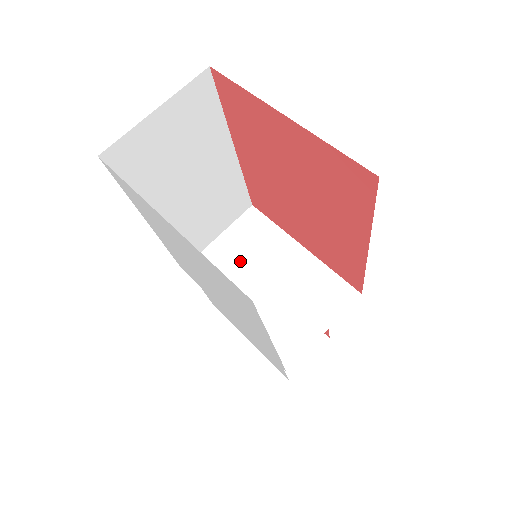
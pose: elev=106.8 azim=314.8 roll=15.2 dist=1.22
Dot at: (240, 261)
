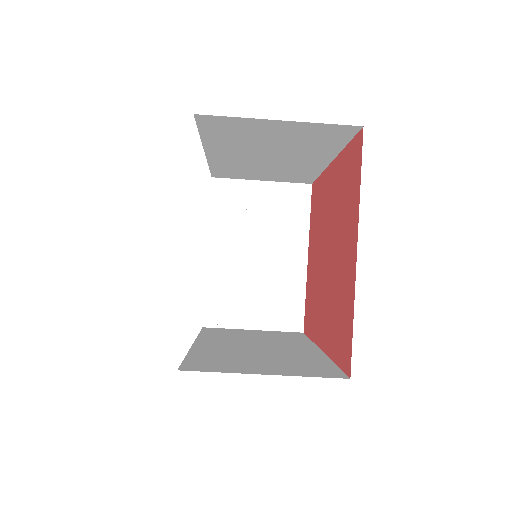
Dot at: (256, 219)
